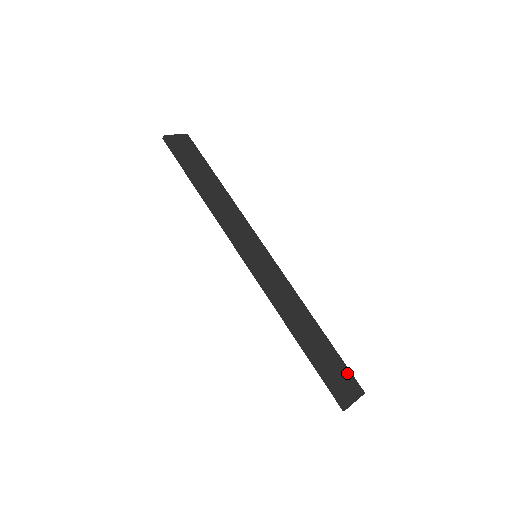
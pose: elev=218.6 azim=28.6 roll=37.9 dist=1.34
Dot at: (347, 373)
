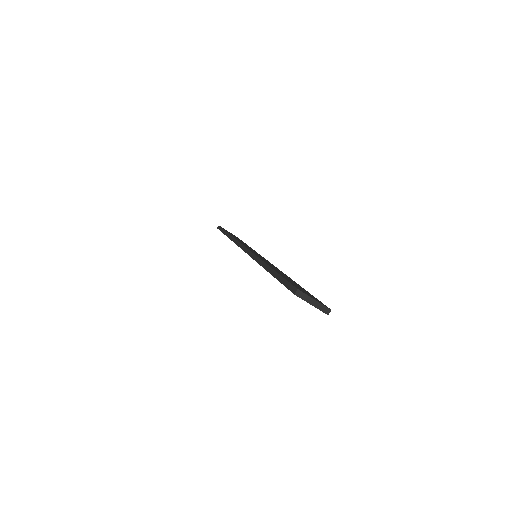
Dot at: (314, 297)
